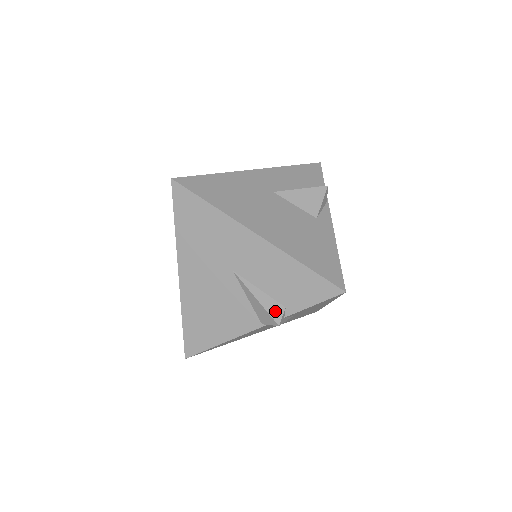
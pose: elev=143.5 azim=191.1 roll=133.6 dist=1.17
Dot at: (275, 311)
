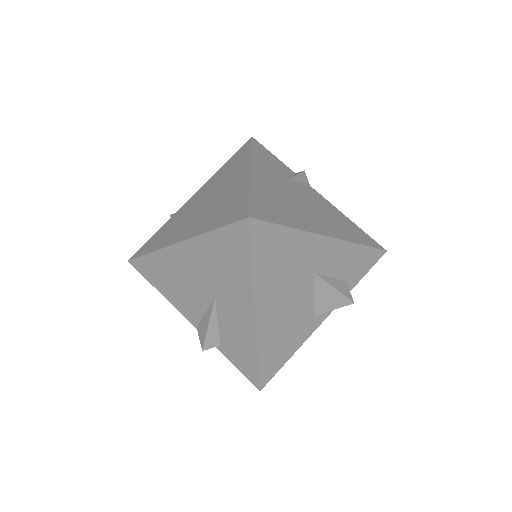
Dot at: (211, 342)
